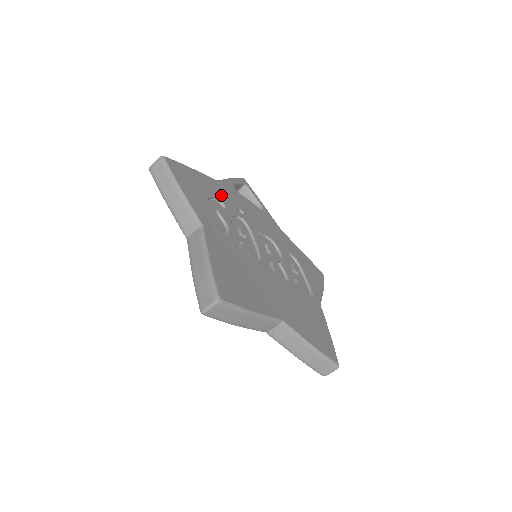
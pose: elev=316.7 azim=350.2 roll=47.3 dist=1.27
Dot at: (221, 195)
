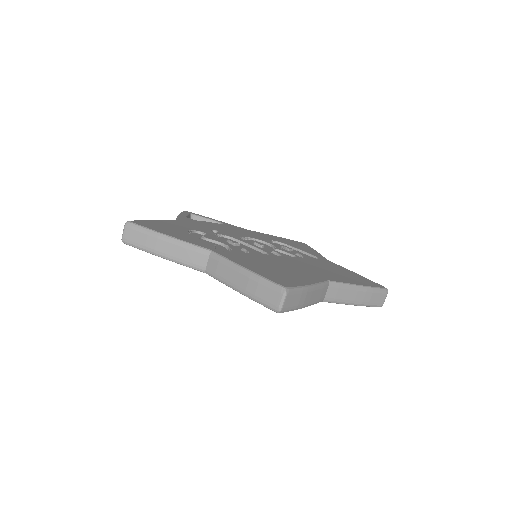
Dot at: (191, 227)
